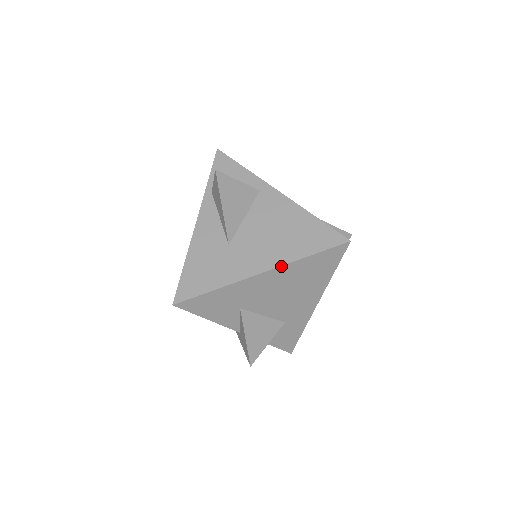
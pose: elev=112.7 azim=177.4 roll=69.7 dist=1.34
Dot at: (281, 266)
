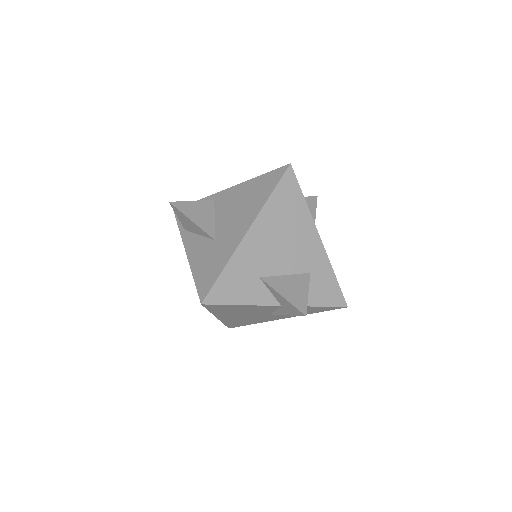
Dot at: (257, 216)
